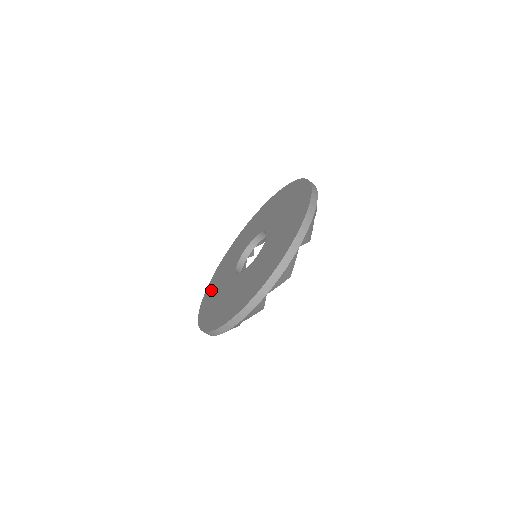
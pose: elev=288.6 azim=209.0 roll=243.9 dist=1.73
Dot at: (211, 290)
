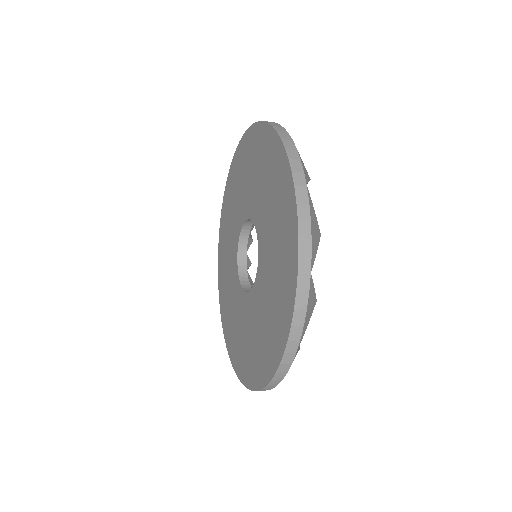
Dot at: (245, 360)
